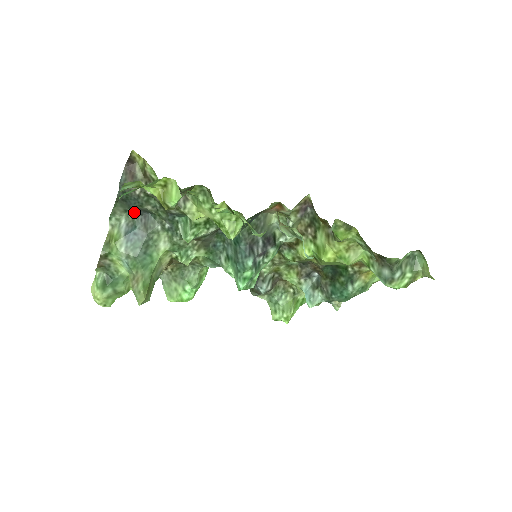
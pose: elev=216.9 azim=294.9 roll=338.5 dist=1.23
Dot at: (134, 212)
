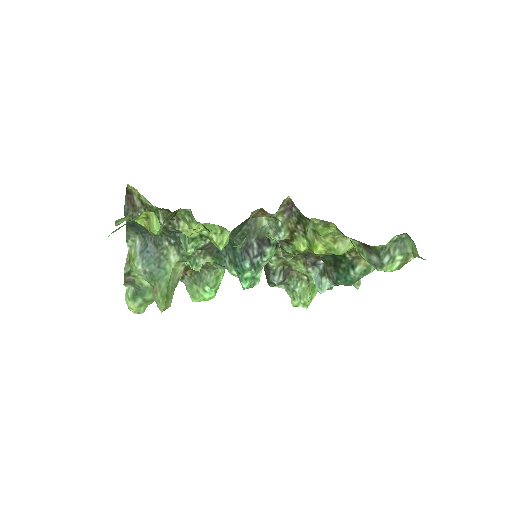
Dot at: (144, 233)
